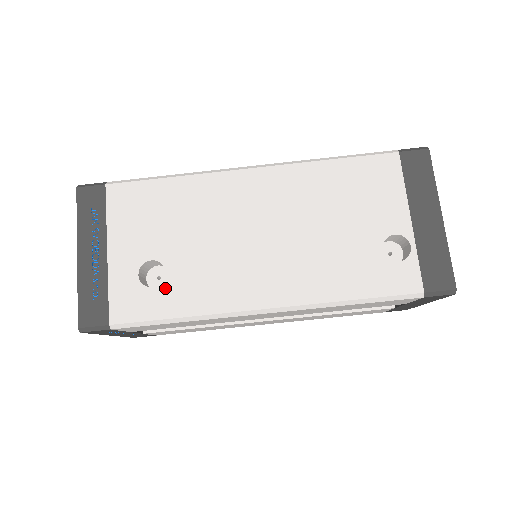
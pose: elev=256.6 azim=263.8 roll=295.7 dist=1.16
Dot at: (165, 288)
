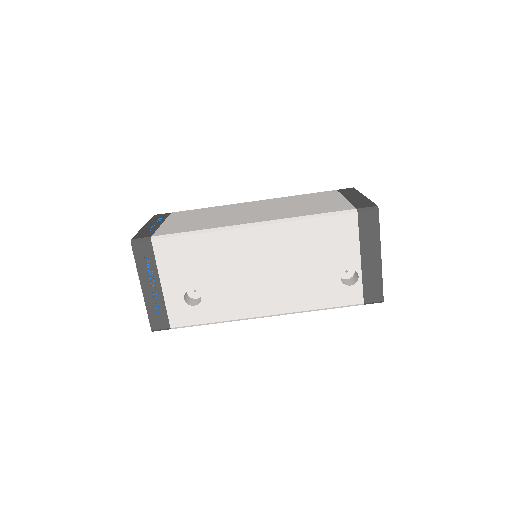
Dot at: (202, 306)
